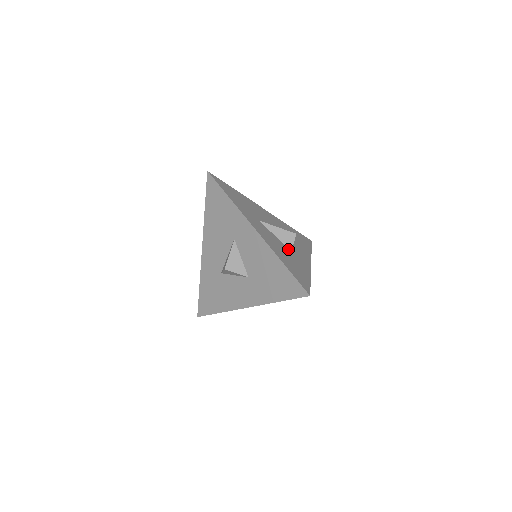
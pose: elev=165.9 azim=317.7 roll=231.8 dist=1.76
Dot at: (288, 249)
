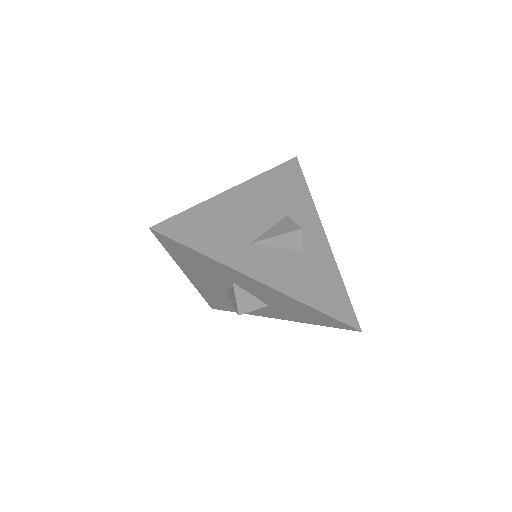
Dot at: (300, 253)
